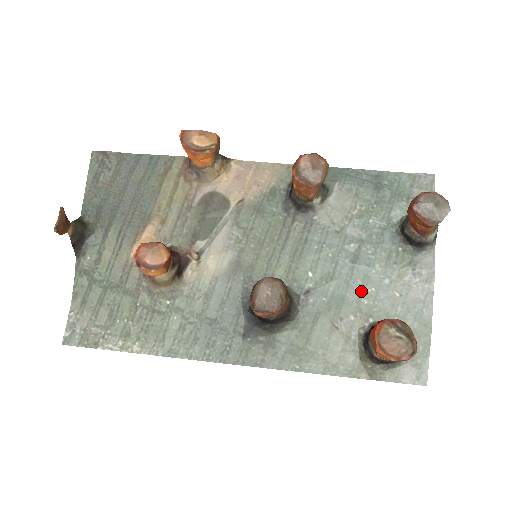
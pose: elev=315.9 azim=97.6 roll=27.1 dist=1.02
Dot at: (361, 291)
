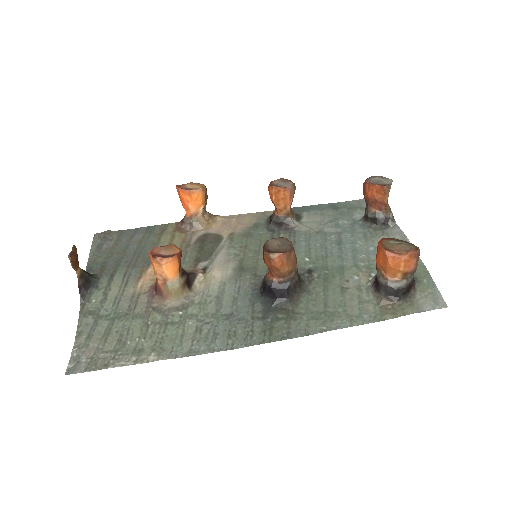
Dot at: (354, 259)
